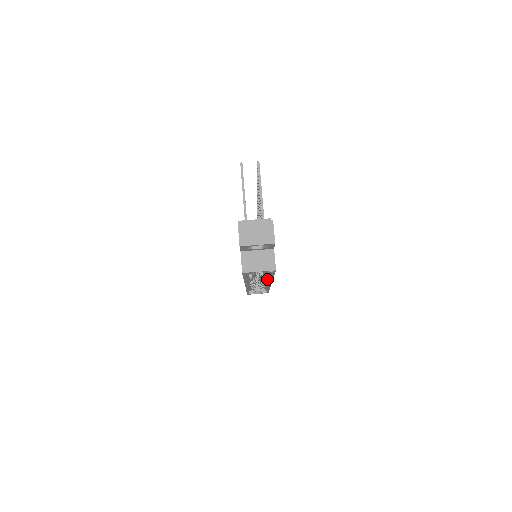
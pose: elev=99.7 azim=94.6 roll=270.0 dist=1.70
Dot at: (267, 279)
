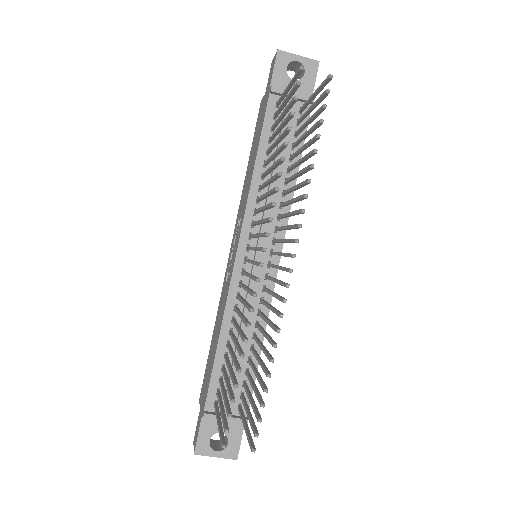
Dot at: occluded
